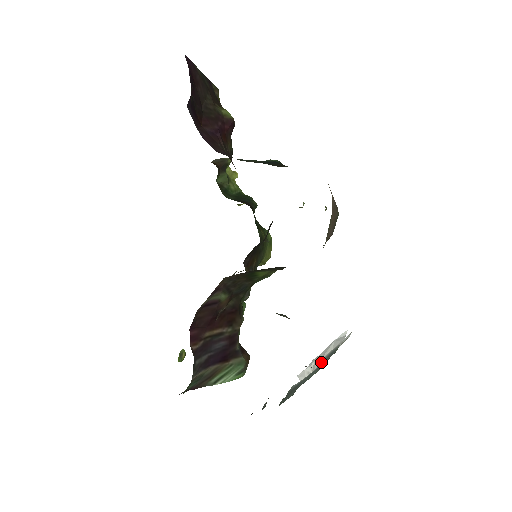
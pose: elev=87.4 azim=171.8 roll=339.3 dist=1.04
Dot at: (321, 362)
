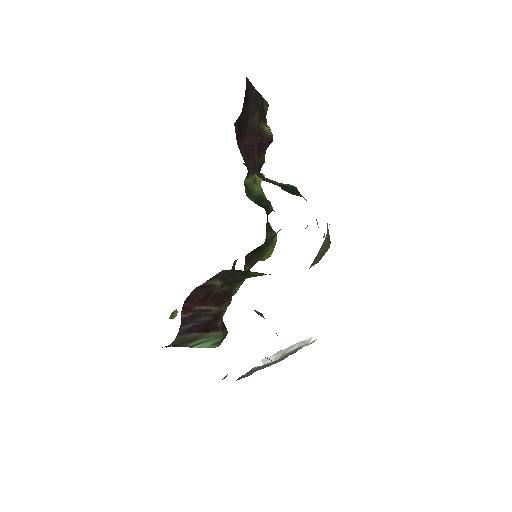
Dot at: (282, 356)
